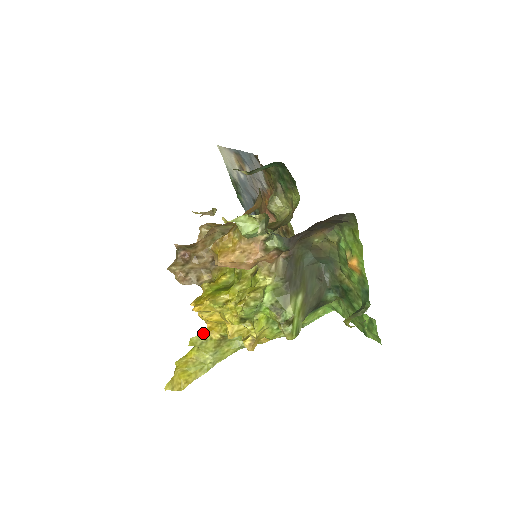
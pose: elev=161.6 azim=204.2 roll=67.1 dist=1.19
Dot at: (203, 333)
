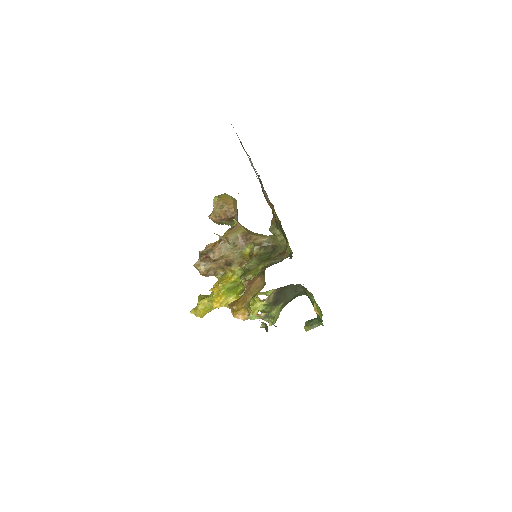
Dot at: occluded
